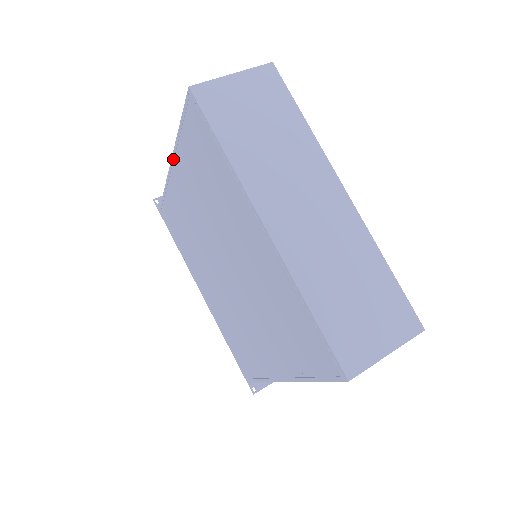
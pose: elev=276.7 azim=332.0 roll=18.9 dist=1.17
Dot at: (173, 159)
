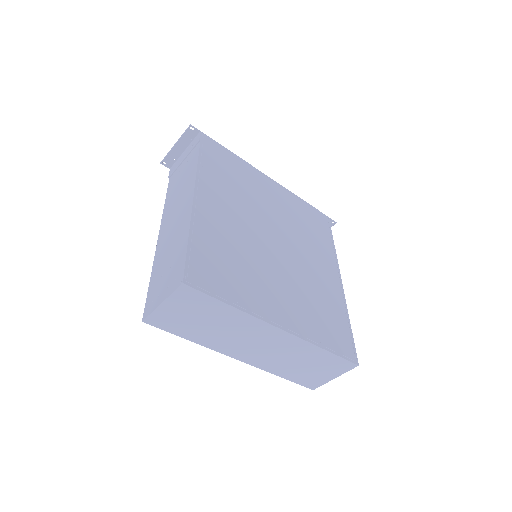
Dot at: occluded
